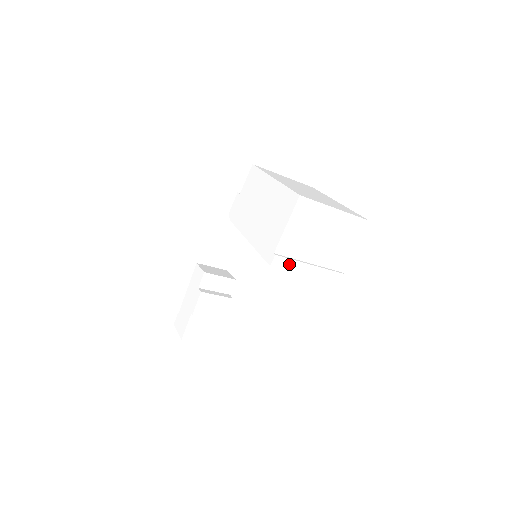
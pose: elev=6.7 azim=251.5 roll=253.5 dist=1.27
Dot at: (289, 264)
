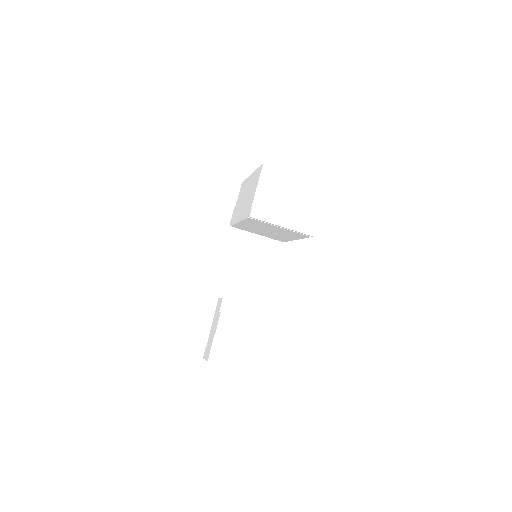
Dot at: (265, 216)
